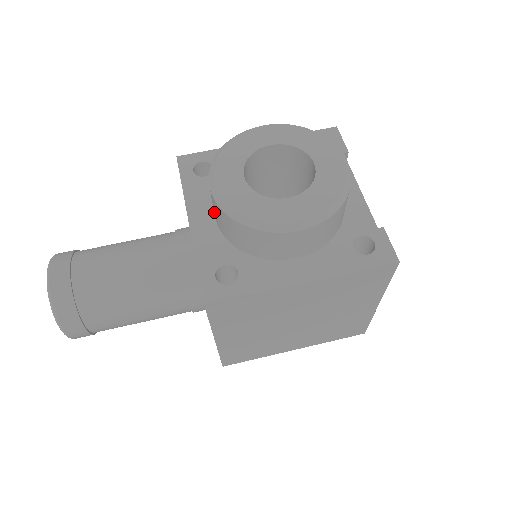
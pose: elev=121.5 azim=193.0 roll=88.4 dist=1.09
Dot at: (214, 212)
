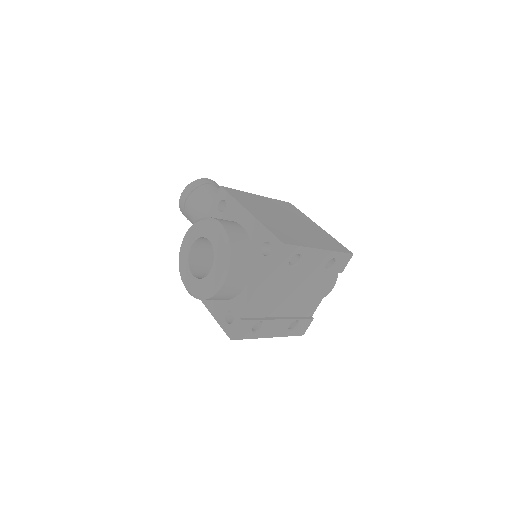
Dot at: occluded
